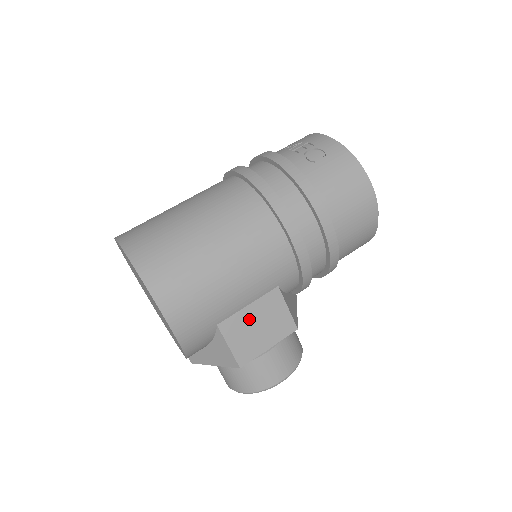
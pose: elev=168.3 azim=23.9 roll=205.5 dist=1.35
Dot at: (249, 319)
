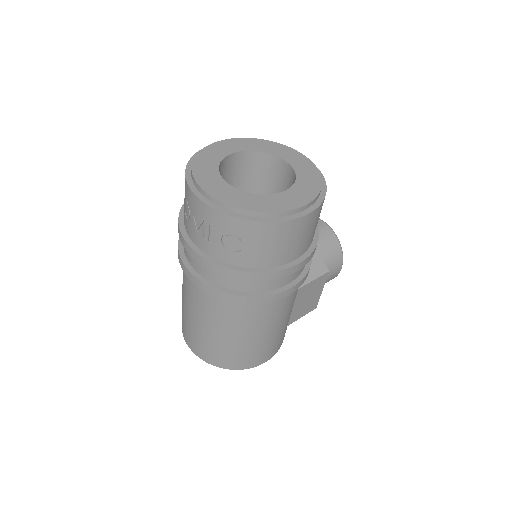
Dot at: (299, 307)
